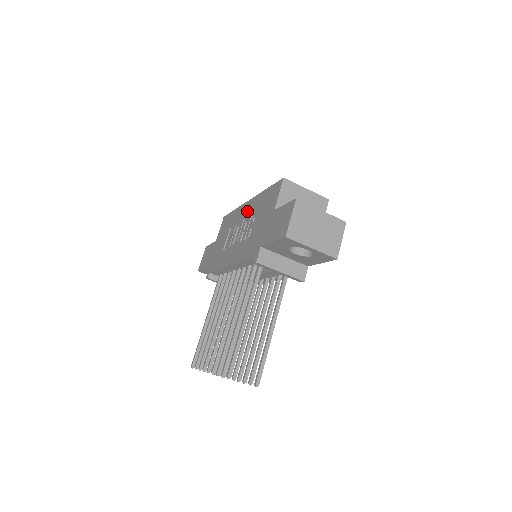
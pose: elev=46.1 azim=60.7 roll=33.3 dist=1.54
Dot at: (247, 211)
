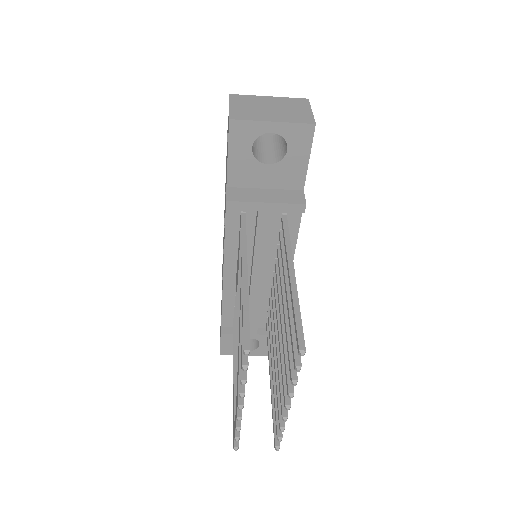
Dot at: occluded
